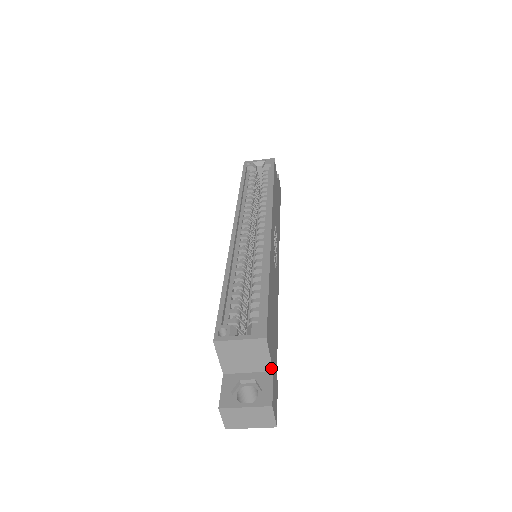
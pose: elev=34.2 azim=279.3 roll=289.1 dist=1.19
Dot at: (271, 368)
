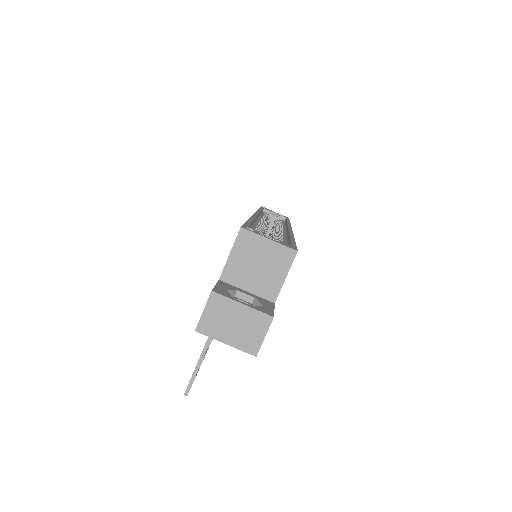
Dot at: (275, 297)
